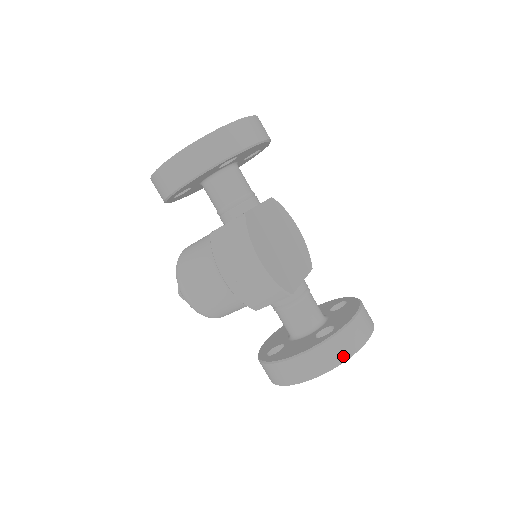
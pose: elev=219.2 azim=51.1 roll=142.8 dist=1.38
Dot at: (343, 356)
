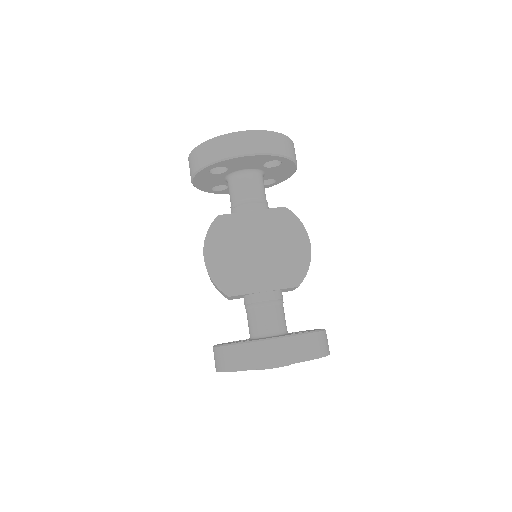
Dot at: (230, 366)
